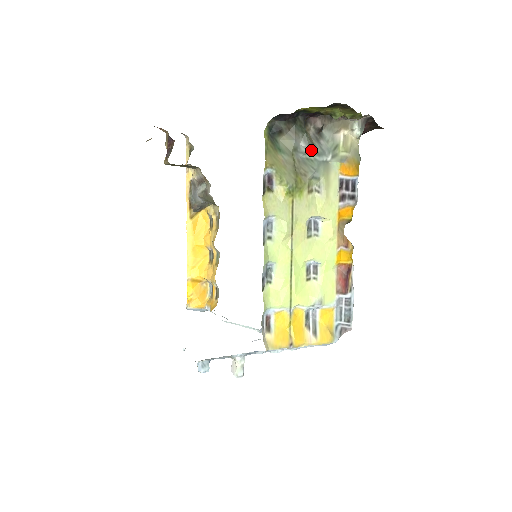
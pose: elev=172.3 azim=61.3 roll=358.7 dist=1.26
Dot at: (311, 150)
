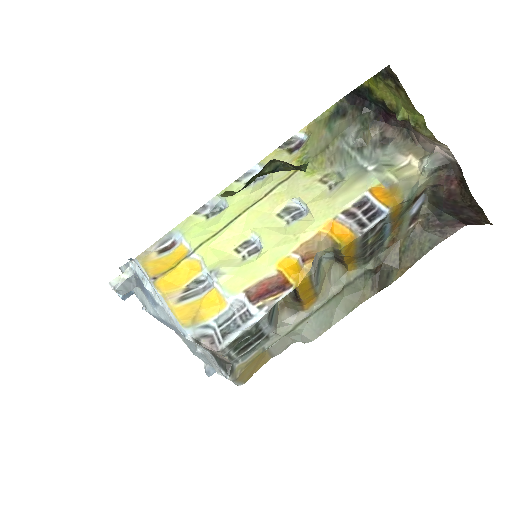
Dot at: (358, 146)
